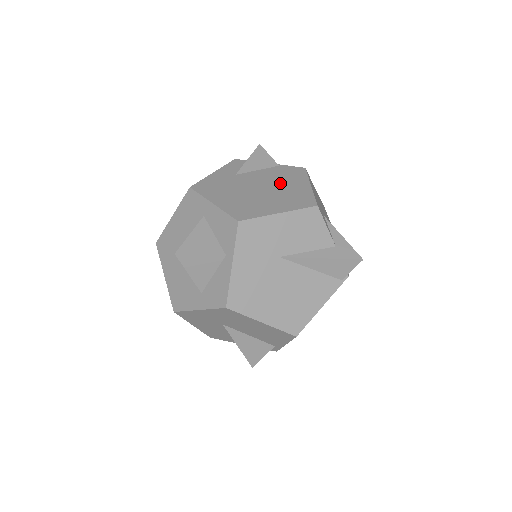
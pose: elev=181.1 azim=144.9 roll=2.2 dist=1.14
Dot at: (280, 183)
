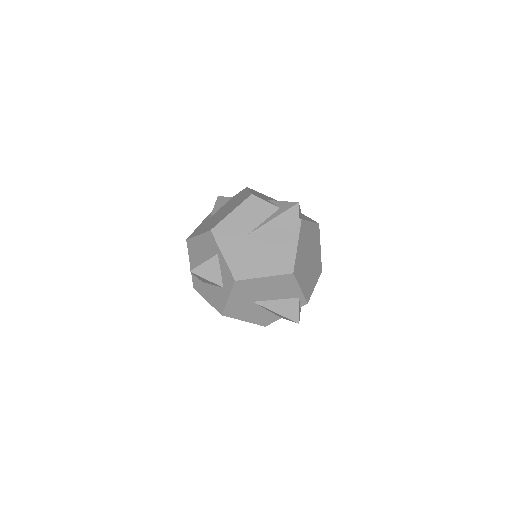
Dot at: (233, 202)
